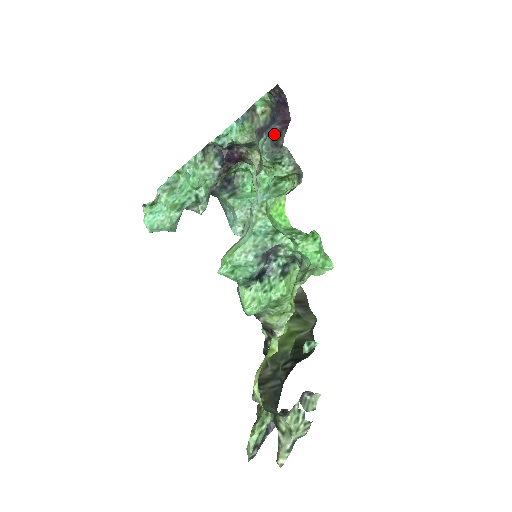
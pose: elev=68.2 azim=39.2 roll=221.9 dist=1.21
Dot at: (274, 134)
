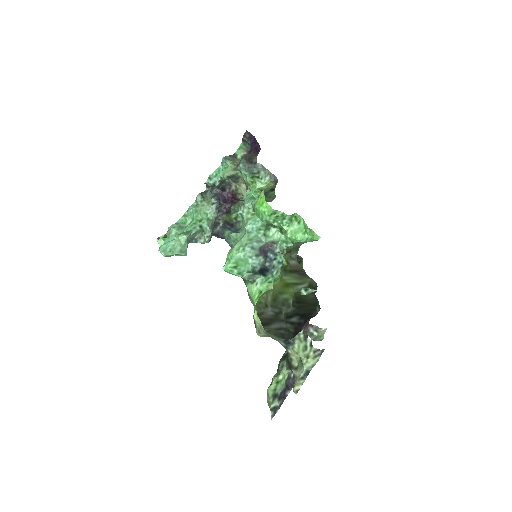
Dot at: (248, 156)
